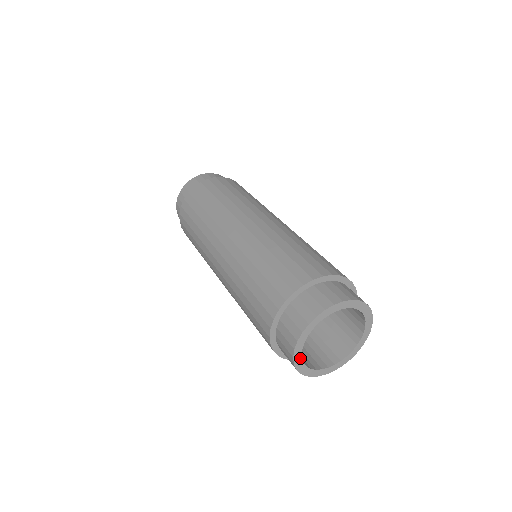
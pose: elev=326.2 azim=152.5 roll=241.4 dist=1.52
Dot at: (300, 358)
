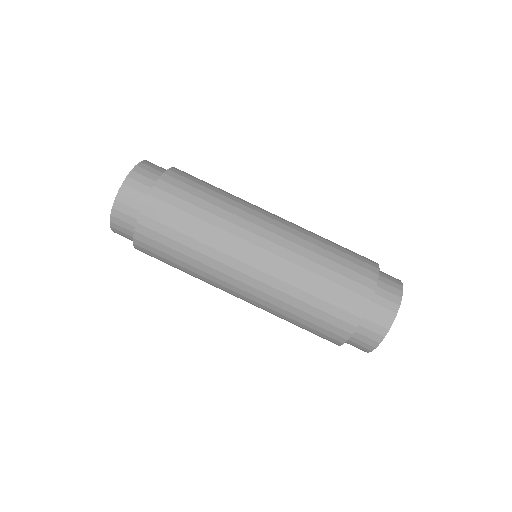
Dot at: occluded
